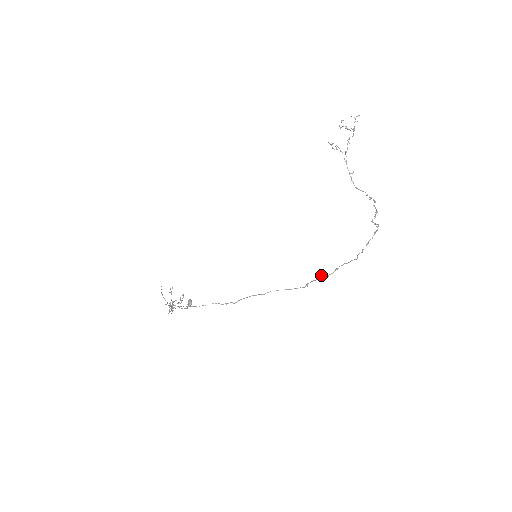
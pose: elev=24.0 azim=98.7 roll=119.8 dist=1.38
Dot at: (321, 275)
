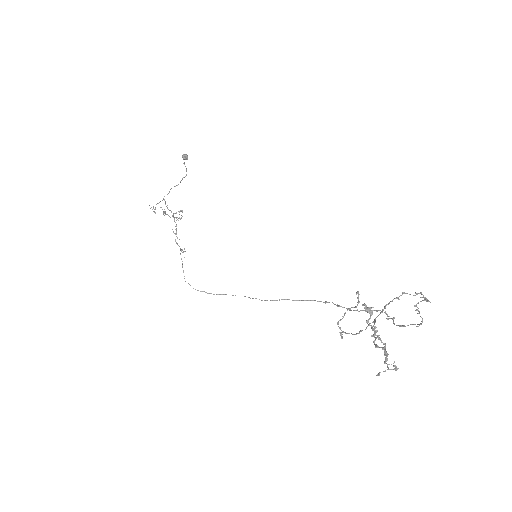
Dot at: occluded
